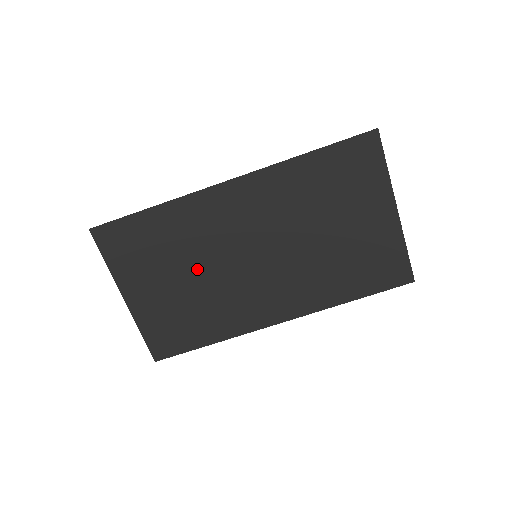
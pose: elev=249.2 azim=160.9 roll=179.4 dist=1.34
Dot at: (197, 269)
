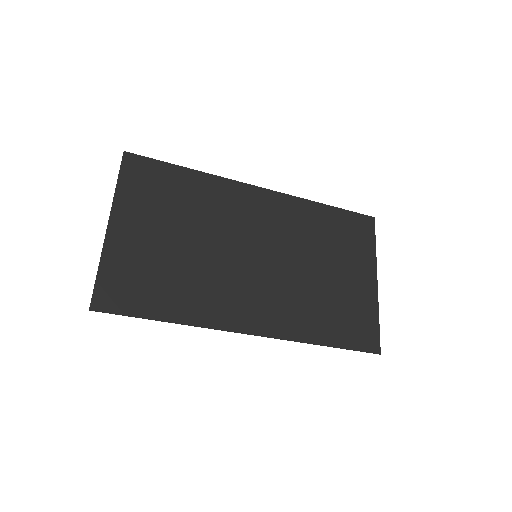
Dot at: (198, 237)
